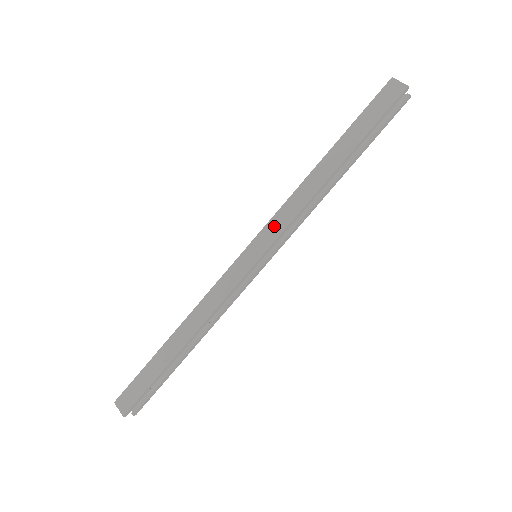
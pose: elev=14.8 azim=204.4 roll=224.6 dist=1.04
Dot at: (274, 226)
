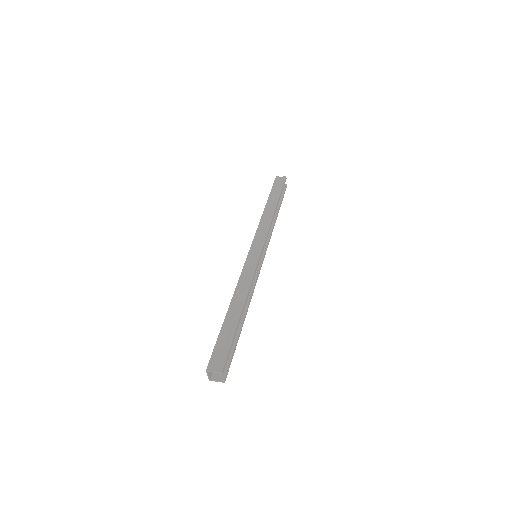
Dot at: (259, 236)
